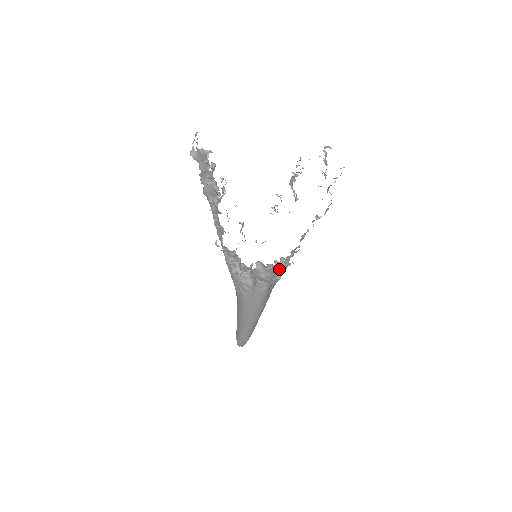
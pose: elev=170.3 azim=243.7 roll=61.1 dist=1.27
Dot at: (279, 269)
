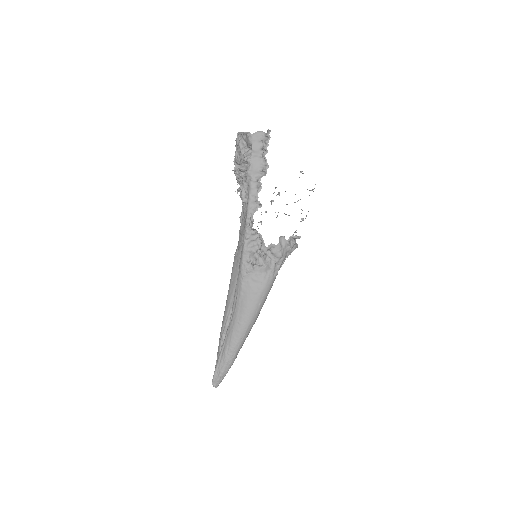
Dot at: (291, 249)
